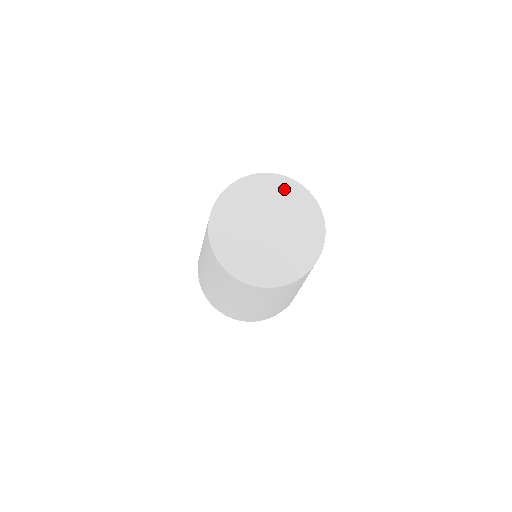
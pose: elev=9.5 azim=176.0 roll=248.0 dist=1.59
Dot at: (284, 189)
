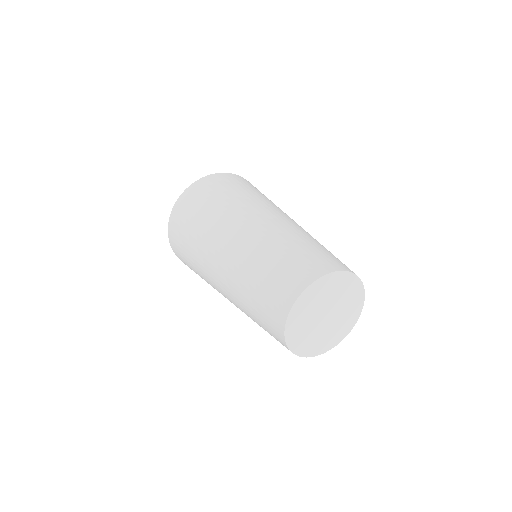
Dot at: (356, 294)
